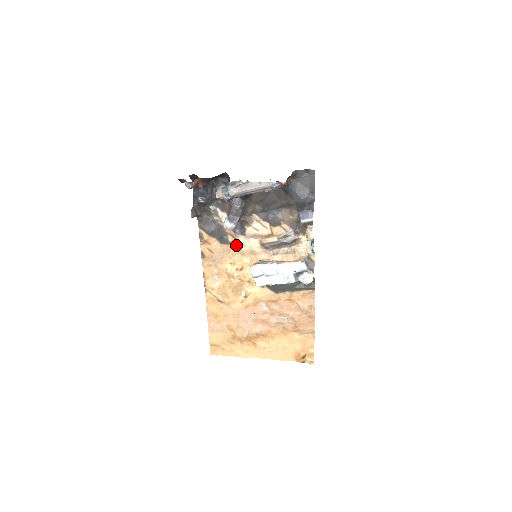
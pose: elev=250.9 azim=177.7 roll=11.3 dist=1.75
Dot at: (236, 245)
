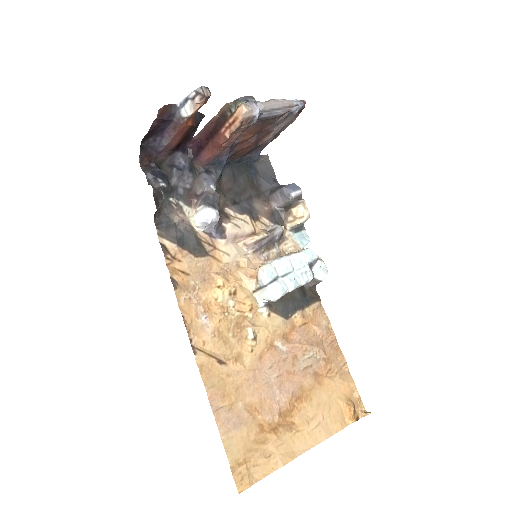
Dot at: (216, 257)
